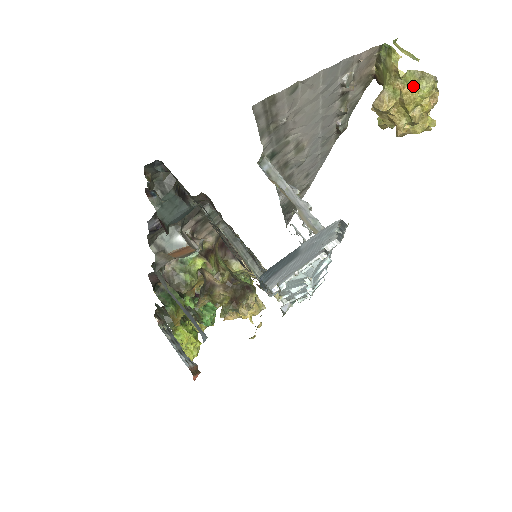
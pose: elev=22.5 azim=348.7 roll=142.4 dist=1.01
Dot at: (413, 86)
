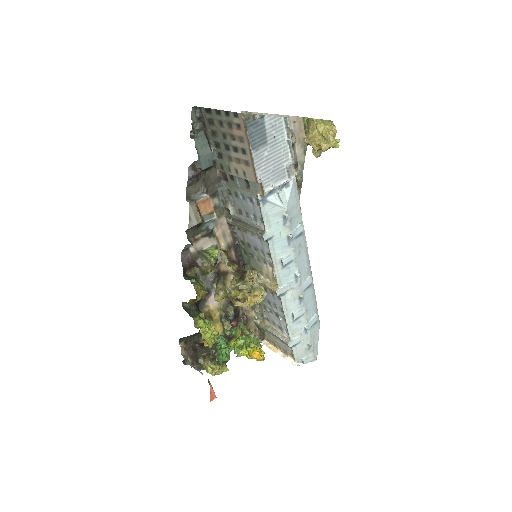
Dot at: (321, 122)
